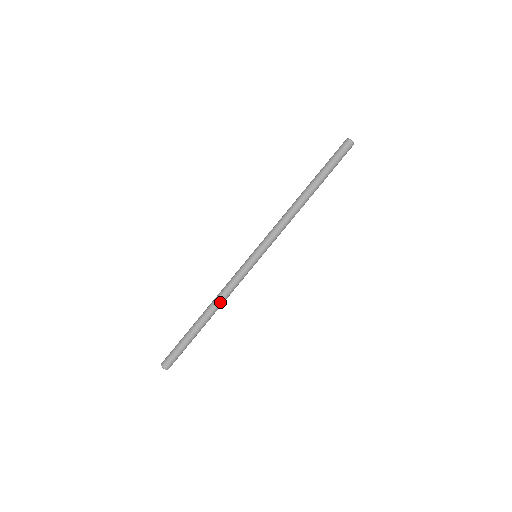
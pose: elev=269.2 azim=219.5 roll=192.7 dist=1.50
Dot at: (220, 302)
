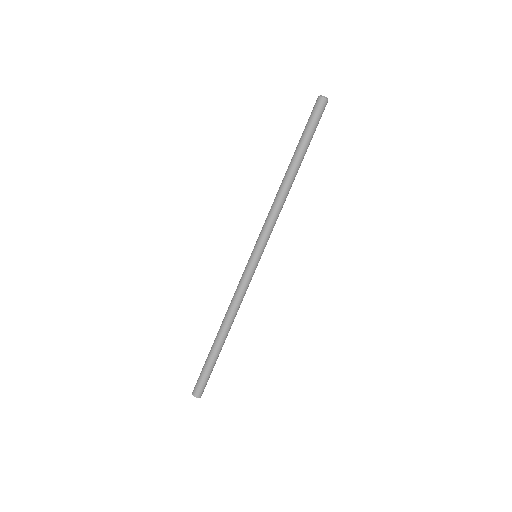
Dot at: (234, 316)
